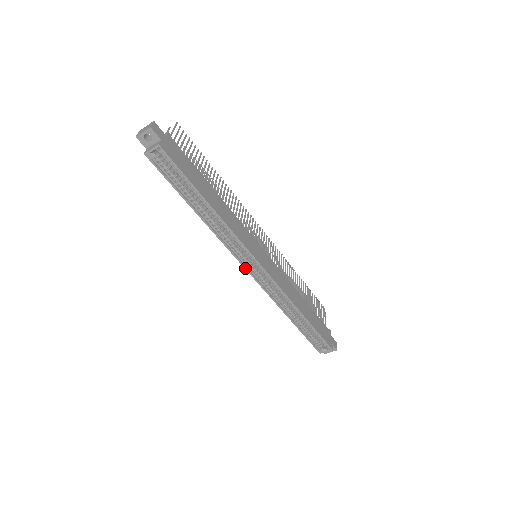
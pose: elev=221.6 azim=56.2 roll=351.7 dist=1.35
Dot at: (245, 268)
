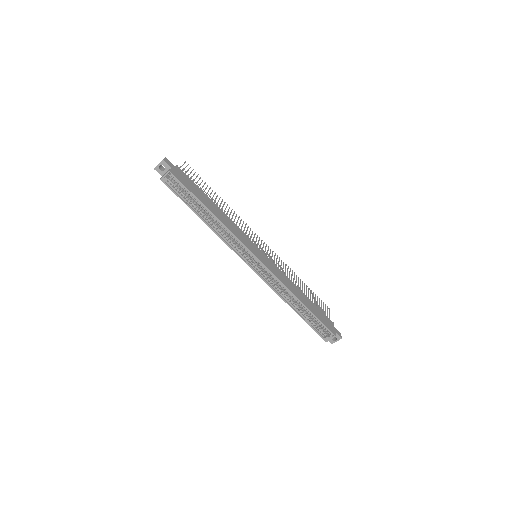
Dot at: (247, 264)
